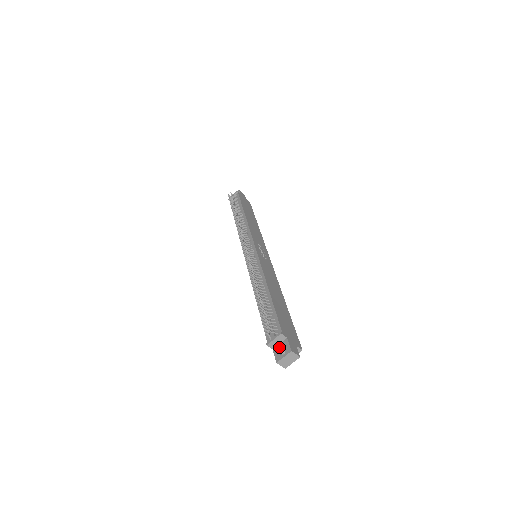
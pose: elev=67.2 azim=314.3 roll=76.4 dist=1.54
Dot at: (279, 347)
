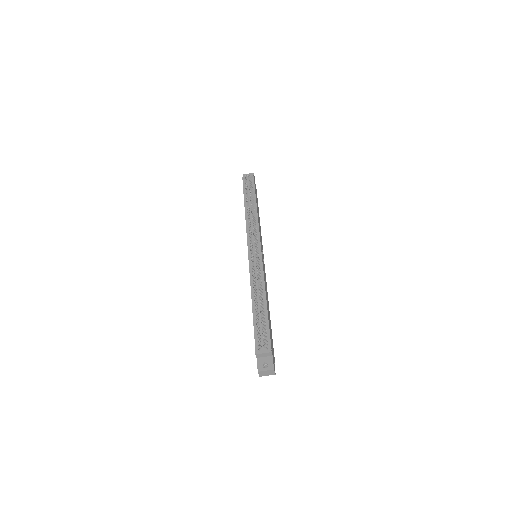
Dot at: (263, 360)
